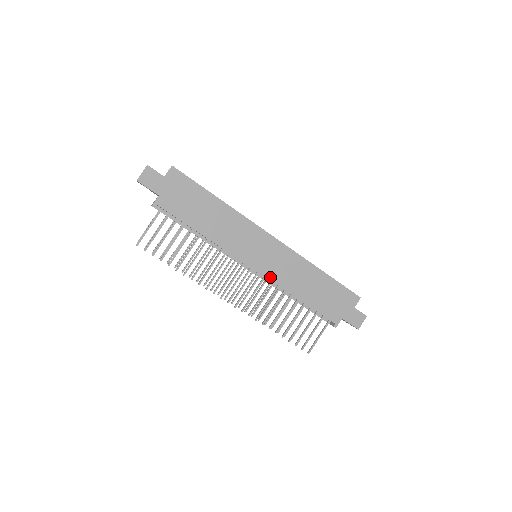
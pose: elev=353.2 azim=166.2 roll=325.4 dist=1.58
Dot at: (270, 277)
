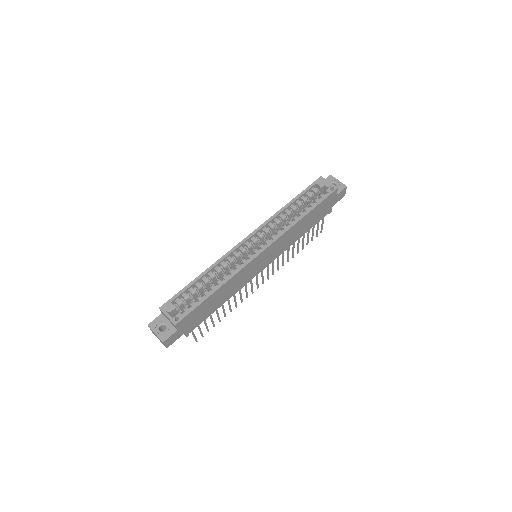
Dot at: (277, 256)
